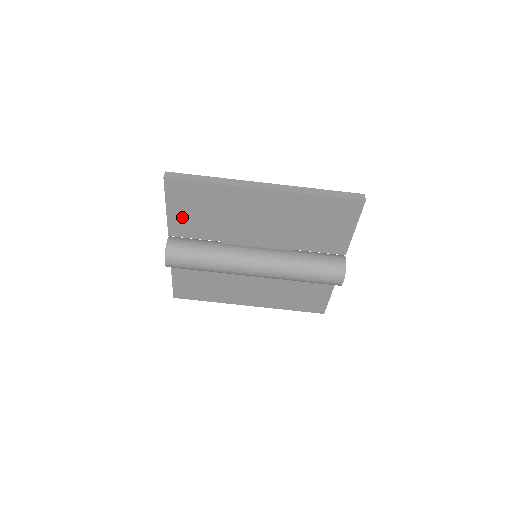
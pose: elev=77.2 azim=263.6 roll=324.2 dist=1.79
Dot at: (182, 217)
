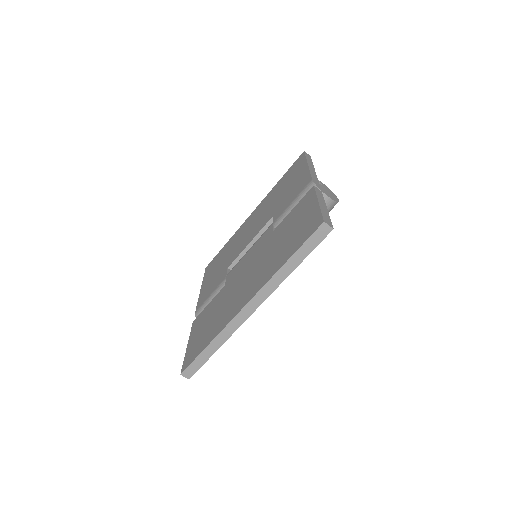
Dot at: occluded
